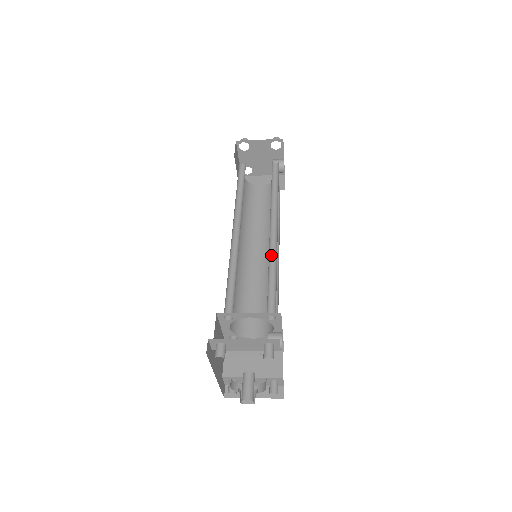
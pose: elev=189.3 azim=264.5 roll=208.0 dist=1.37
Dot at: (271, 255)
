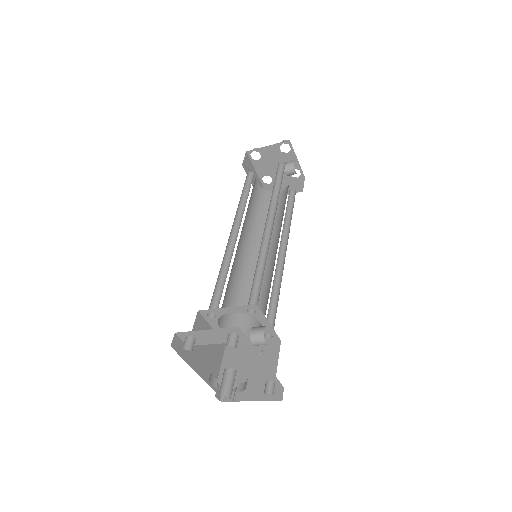
Dot at: (264, 251)
